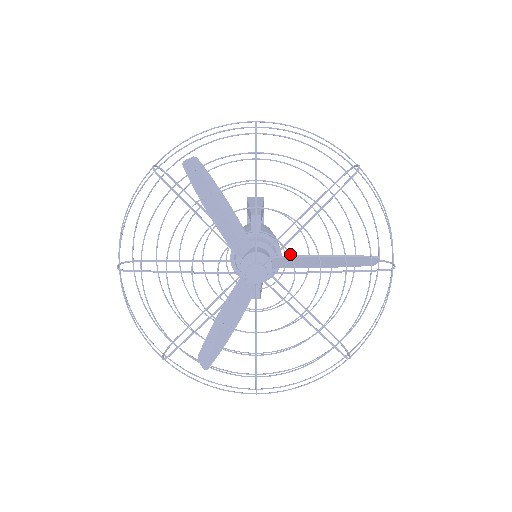
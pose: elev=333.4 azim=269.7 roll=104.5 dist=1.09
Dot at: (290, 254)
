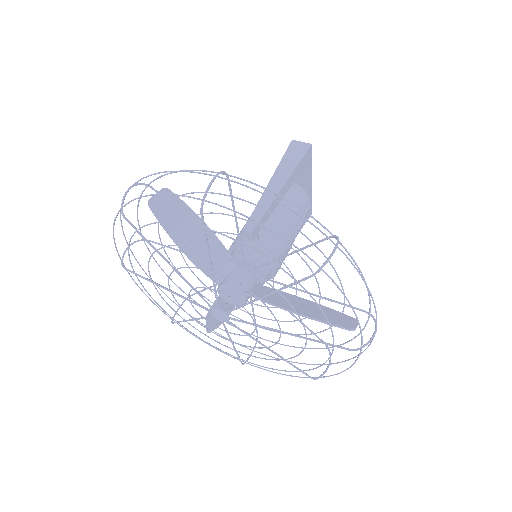
Dot at: (248, 313)
